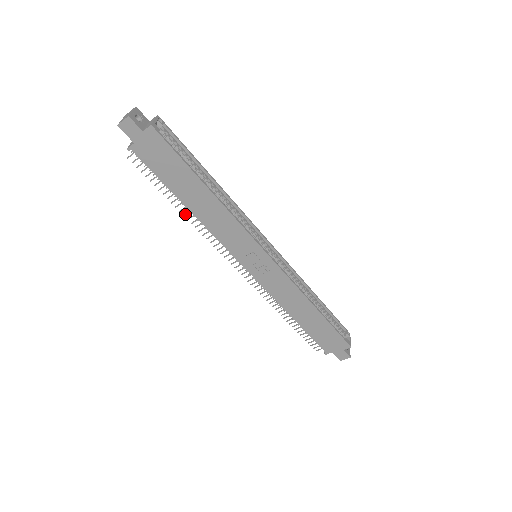
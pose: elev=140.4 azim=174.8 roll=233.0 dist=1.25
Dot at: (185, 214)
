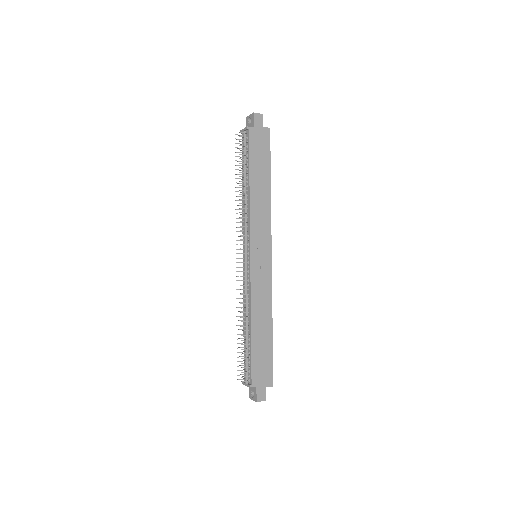
Dot at: (241, 190)
